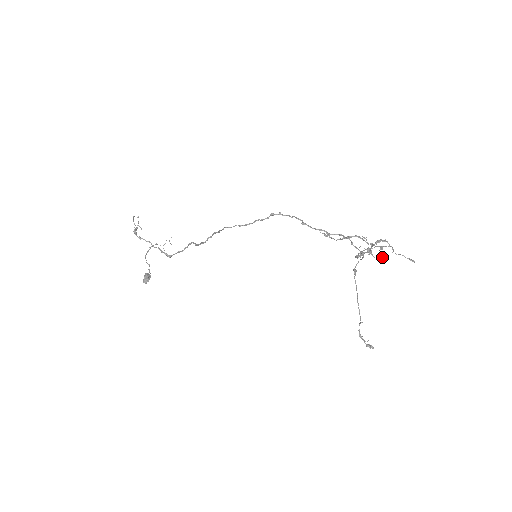
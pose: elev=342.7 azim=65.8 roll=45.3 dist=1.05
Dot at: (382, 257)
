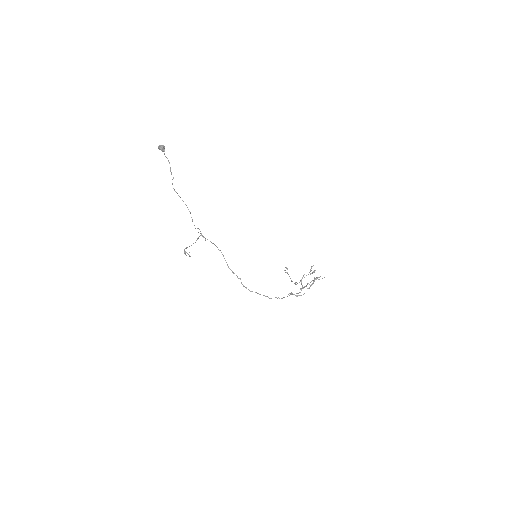
Dot at: occluded
